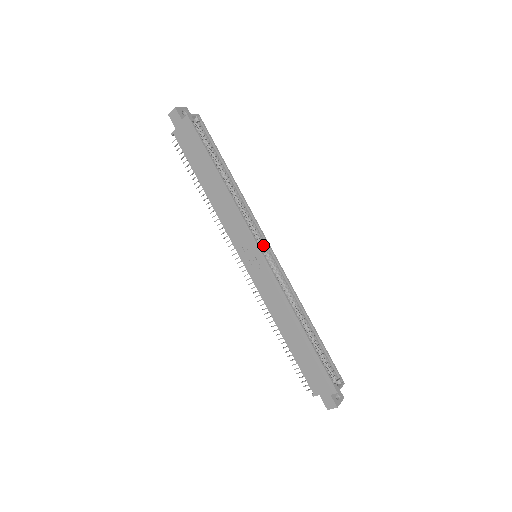
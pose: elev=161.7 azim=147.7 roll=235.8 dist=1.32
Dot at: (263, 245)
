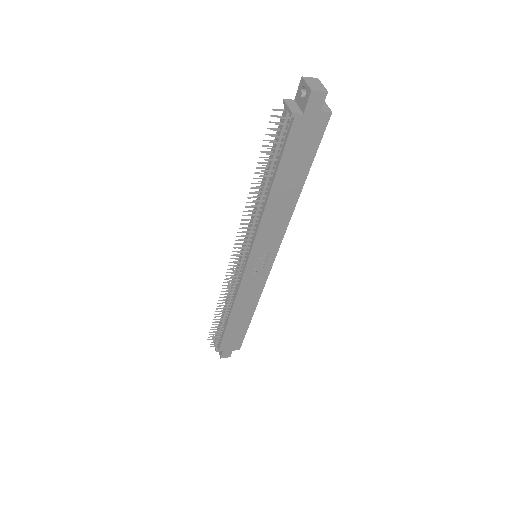
Dot at: occluded
